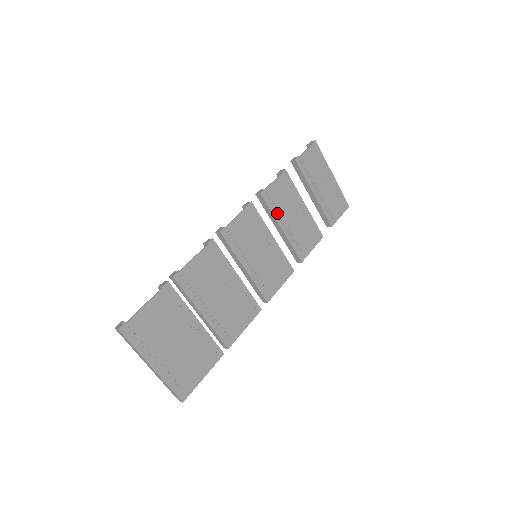
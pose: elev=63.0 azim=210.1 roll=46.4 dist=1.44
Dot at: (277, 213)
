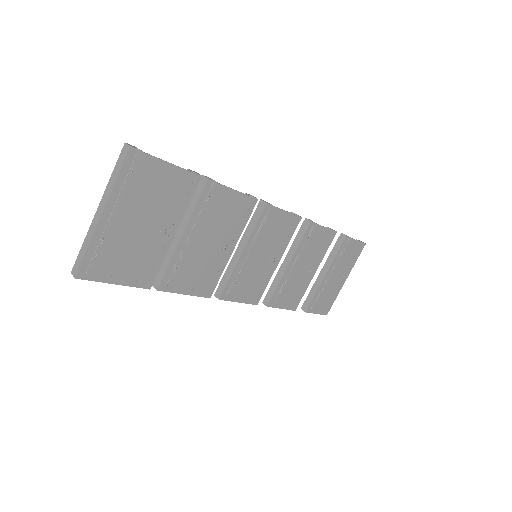
Dot at: (301, 250)
